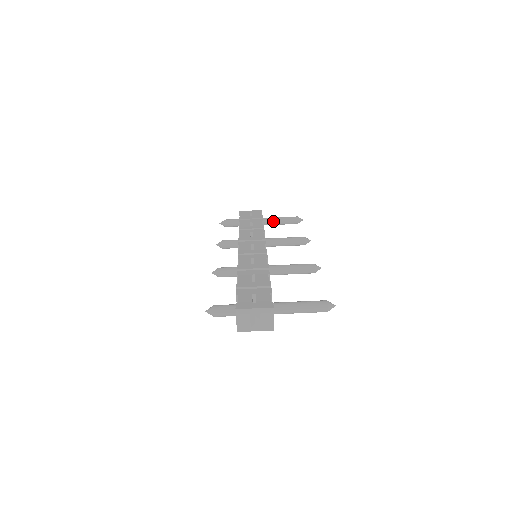
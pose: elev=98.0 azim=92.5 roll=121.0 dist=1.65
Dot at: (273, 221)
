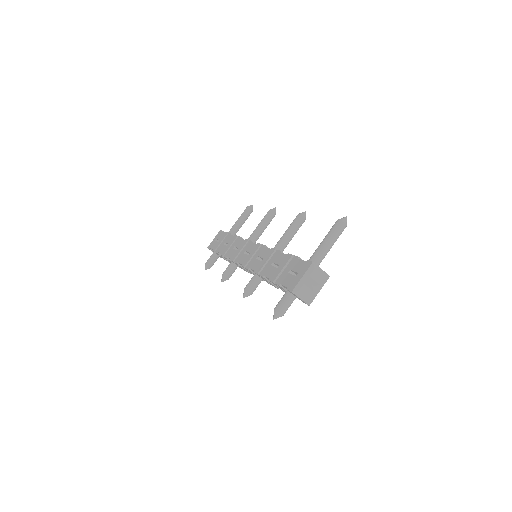
Dot at: (236, 228)
